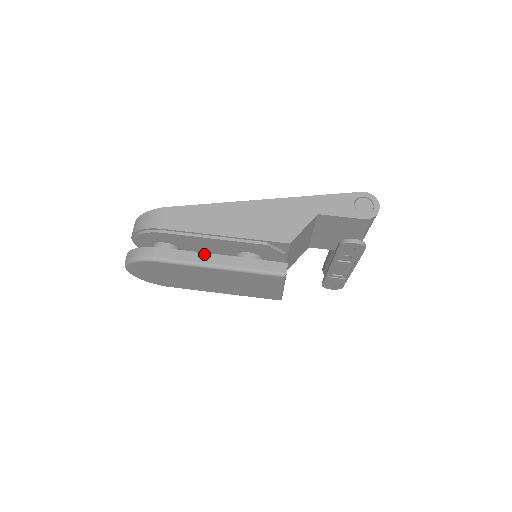
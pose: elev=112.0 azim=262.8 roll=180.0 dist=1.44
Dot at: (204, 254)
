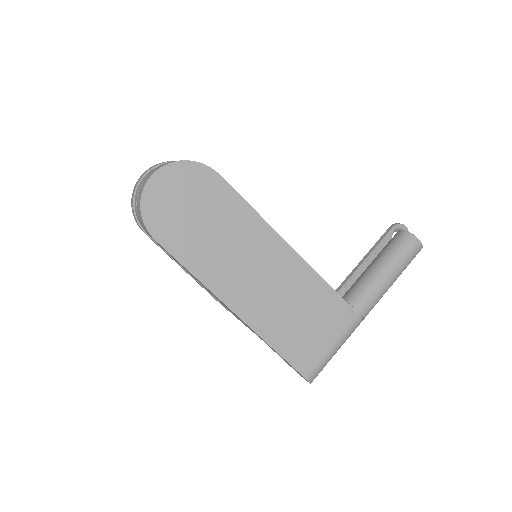
Dot at: occluded
